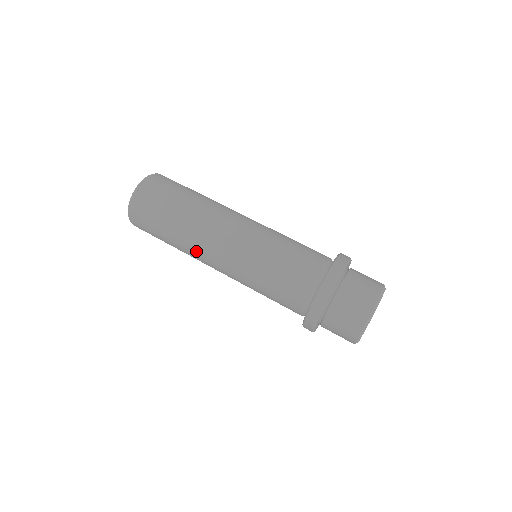
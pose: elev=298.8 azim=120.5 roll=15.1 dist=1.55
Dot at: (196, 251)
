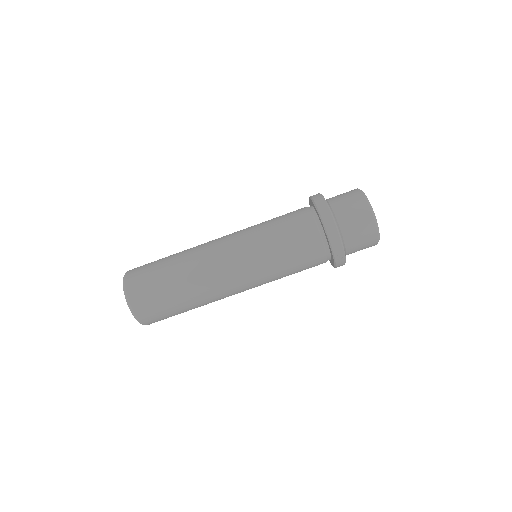
Dot at: occluded
